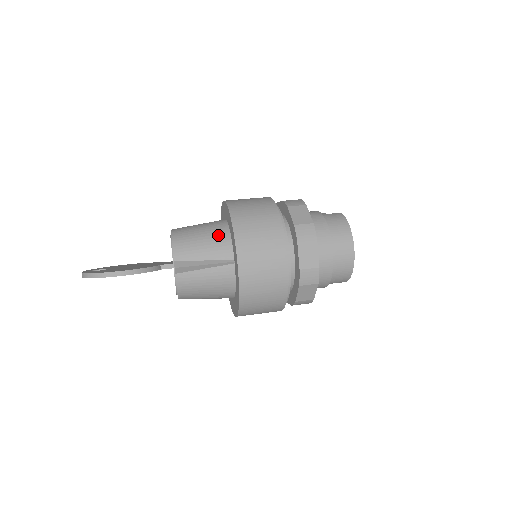
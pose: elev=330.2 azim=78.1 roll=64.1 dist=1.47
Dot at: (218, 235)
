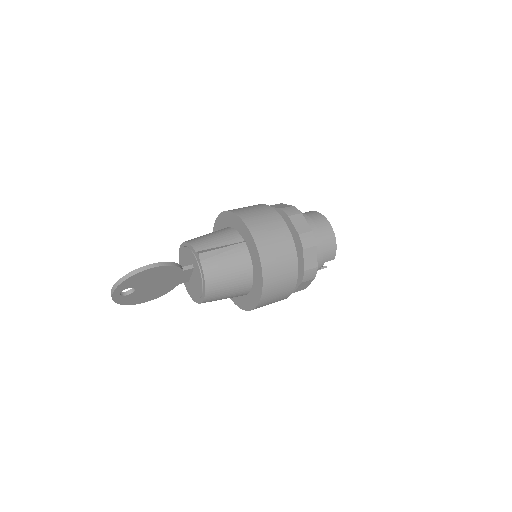
Dot at: (224, 231)
